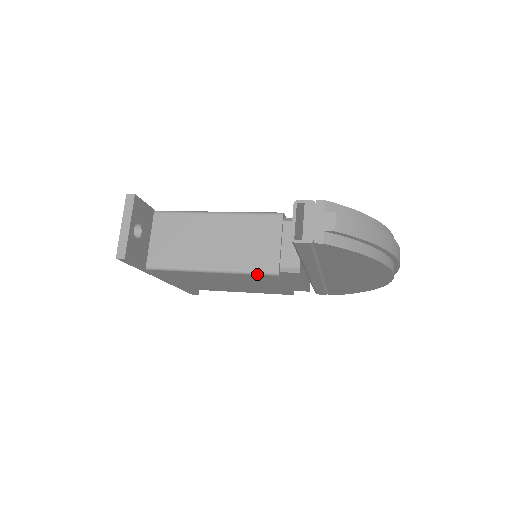
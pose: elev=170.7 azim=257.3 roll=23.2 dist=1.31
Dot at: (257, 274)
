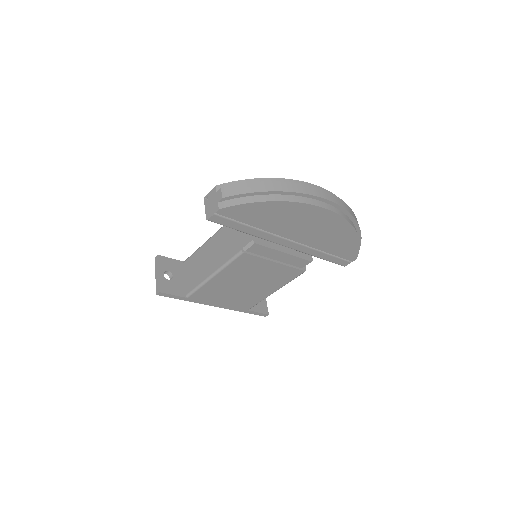
Dot at: (233, 260)
